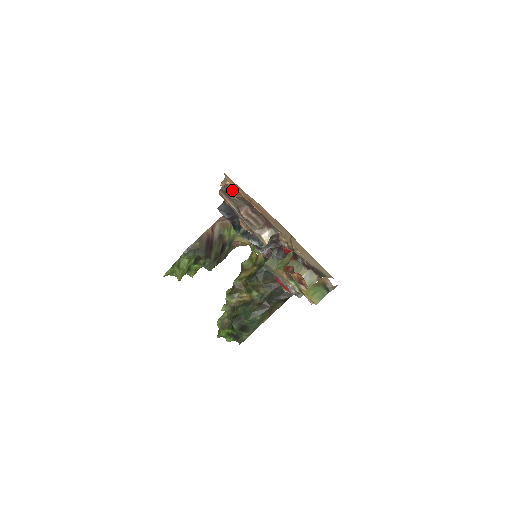
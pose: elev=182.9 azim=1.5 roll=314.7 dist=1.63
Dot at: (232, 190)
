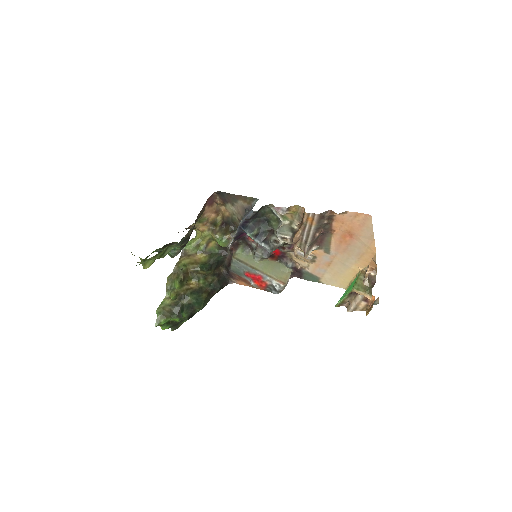
Dot at: (330, 217)
